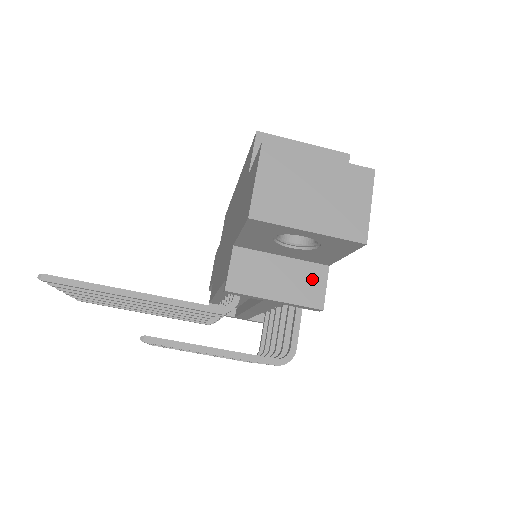
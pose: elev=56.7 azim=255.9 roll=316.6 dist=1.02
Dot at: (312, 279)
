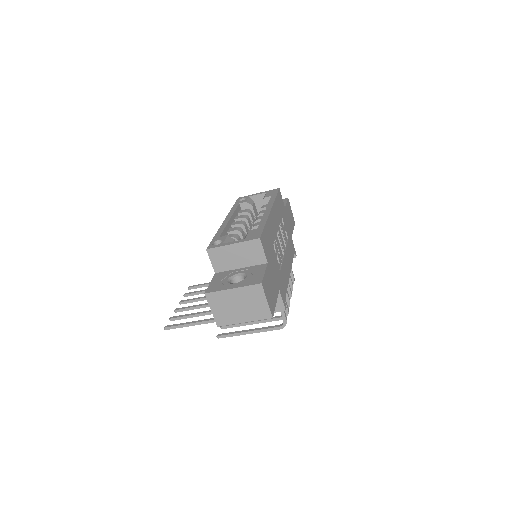
Dot at: occluded
